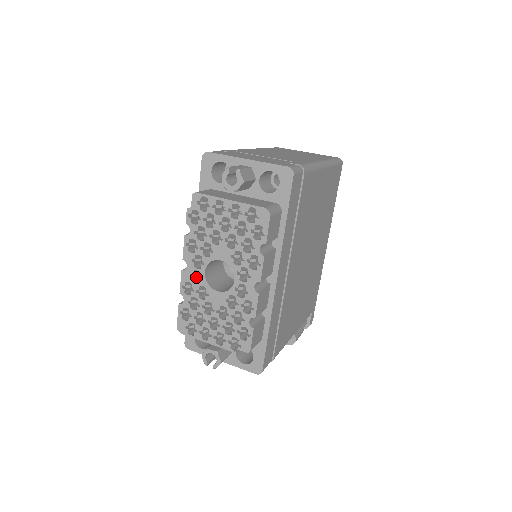
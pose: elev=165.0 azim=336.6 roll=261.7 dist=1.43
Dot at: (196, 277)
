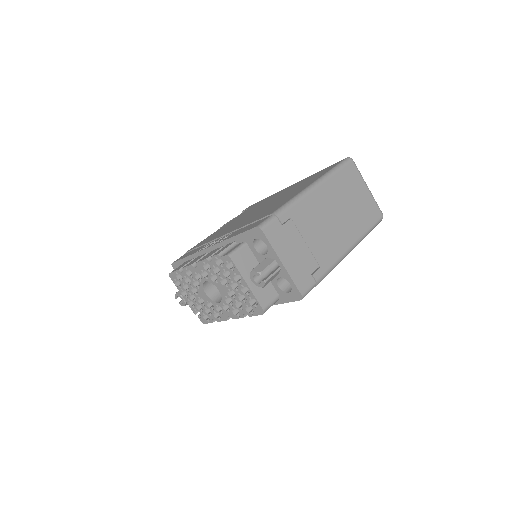
Dot at: occluded
